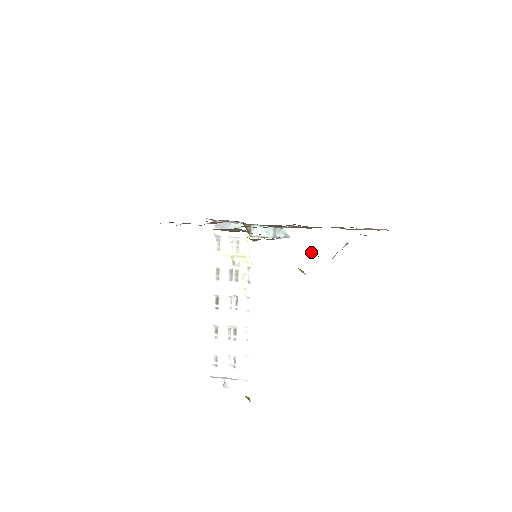
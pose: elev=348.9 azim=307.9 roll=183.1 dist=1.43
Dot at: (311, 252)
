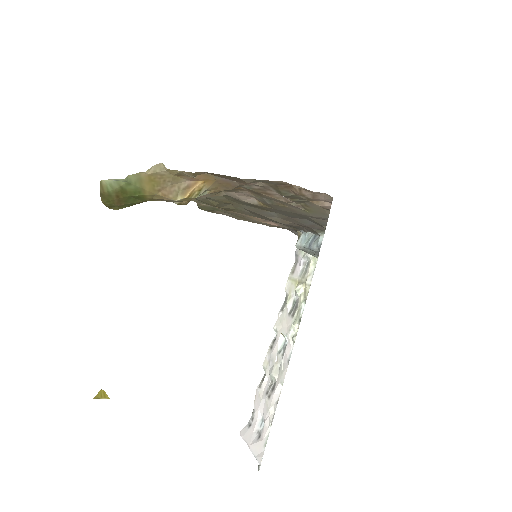
Dot at: occluded
